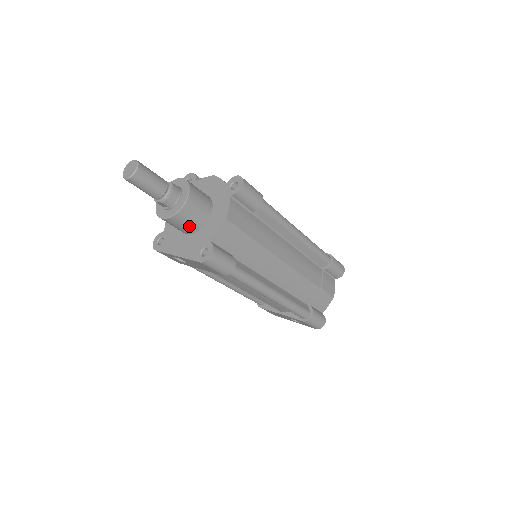
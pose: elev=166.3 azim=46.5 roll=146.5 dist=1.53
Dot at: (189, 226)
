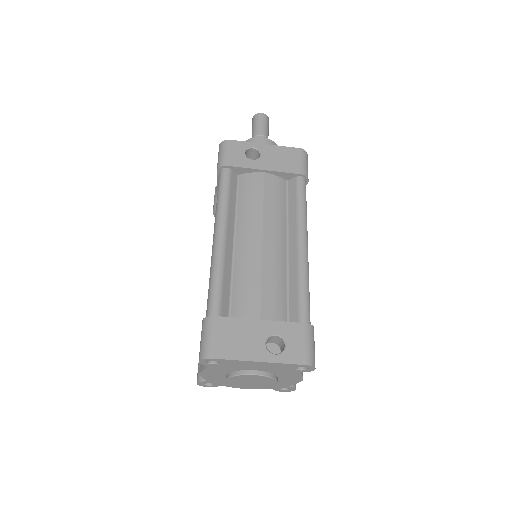
Dot at: occluded
